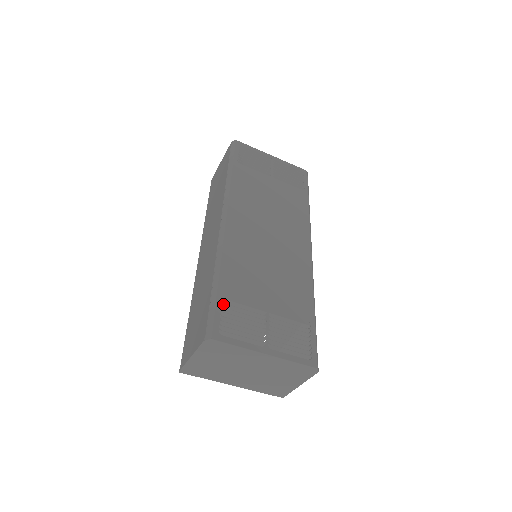
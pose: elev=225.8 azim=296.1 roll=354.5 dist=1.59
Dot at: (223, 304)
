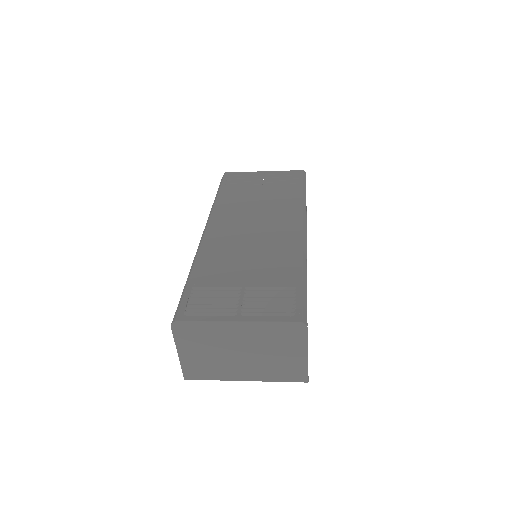
Dot at: (193, 291)
